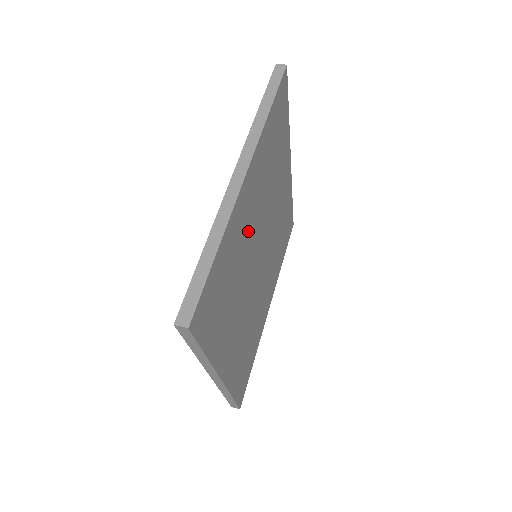
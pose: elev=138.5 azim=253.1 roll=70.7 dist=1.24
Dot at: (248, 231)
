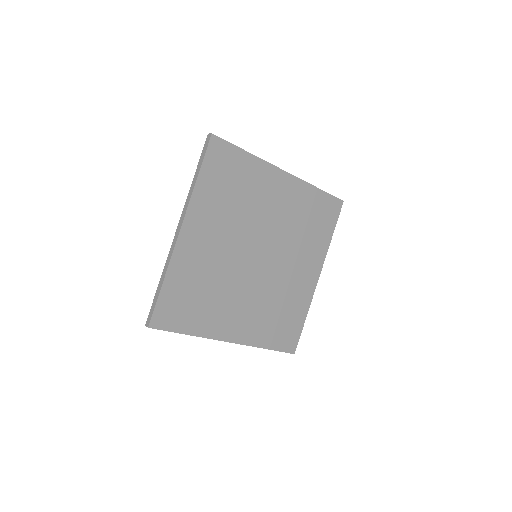
Dot at: (213, 254)
